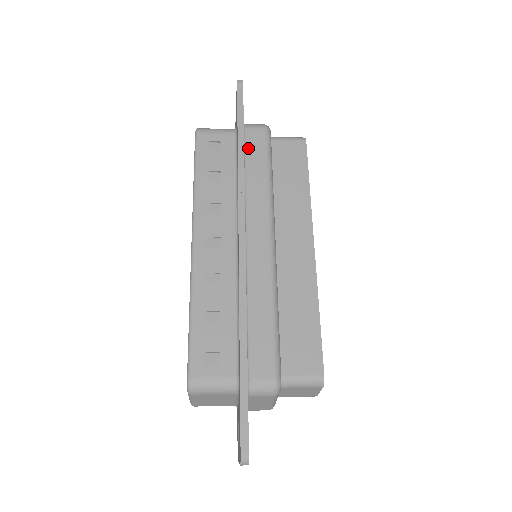
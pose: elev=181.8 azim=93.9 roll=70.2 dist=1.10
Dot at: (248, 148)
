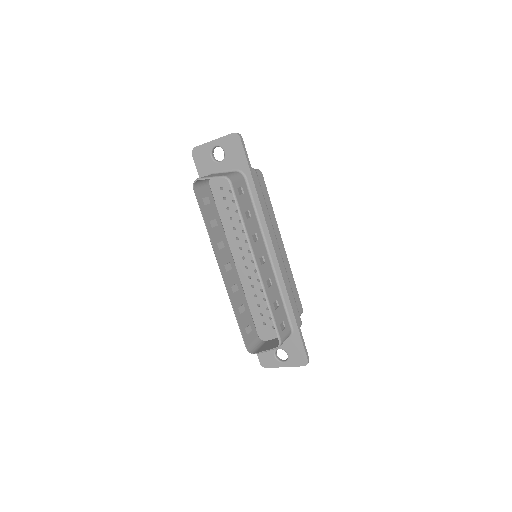
Dot at: occluded
